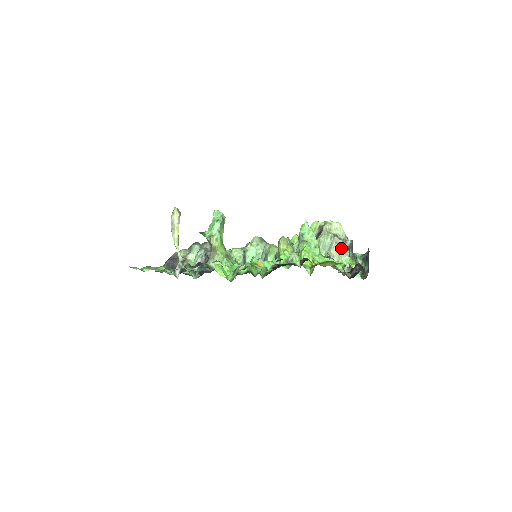
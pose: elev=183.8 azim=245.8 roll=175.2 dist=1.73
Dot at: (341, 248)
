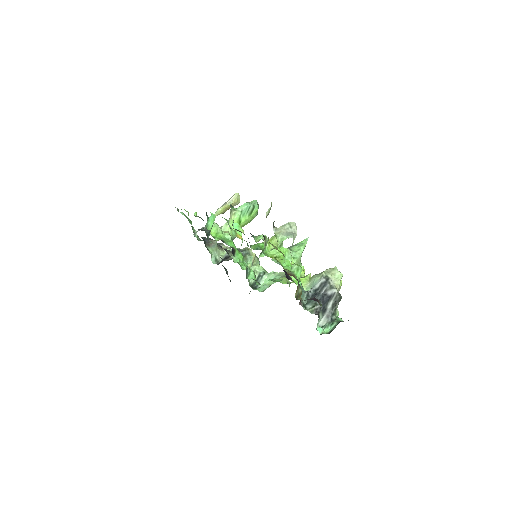
Dot at: (290, 231)
